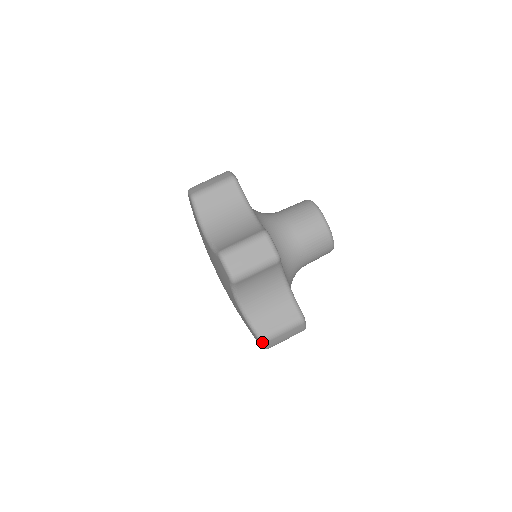
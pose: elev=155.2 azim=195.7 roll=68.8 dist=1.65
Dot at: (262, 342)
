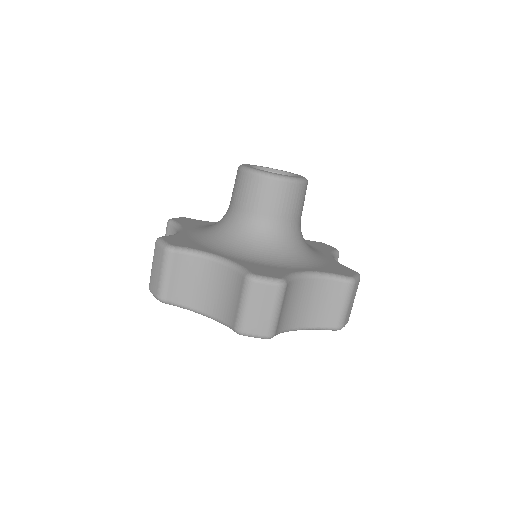
Dot at: (340, 329)
